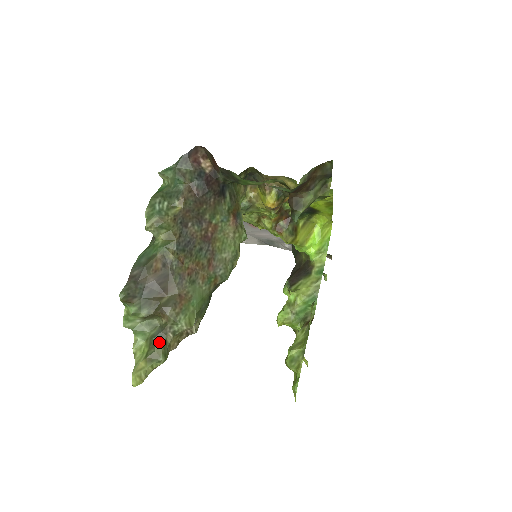
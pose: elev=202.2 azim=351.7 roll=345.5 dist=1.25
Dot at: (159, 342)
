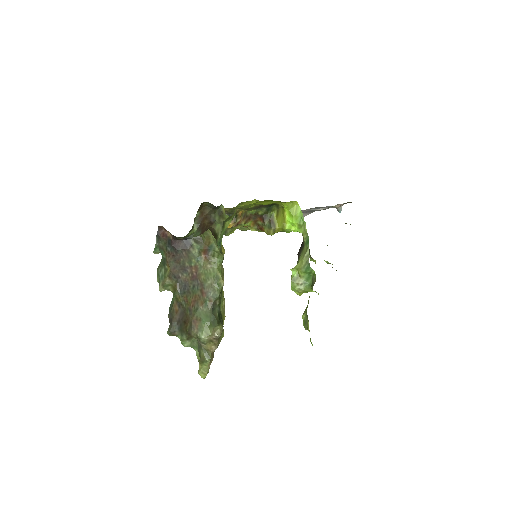
Dot at: (200, 351)
